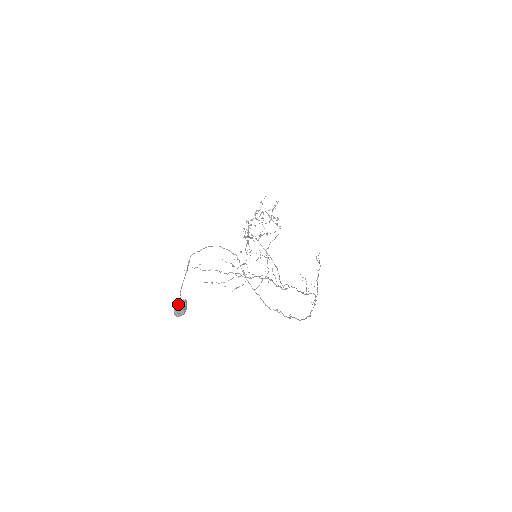
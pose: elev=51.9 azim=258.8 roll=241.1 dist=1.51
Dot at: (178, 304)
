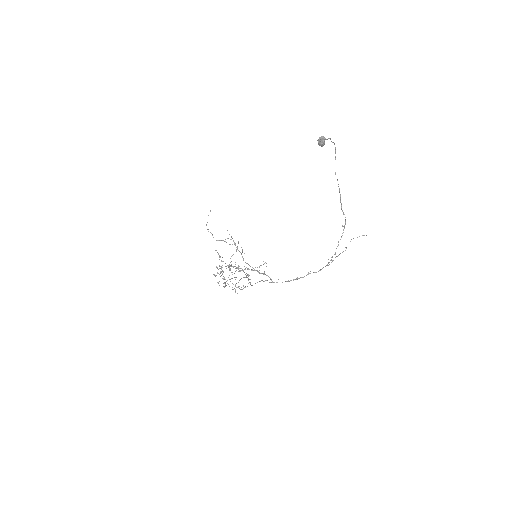
Dot at: (323, 139)
